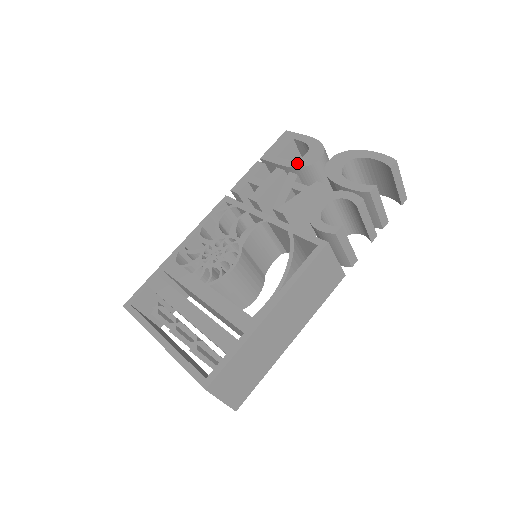
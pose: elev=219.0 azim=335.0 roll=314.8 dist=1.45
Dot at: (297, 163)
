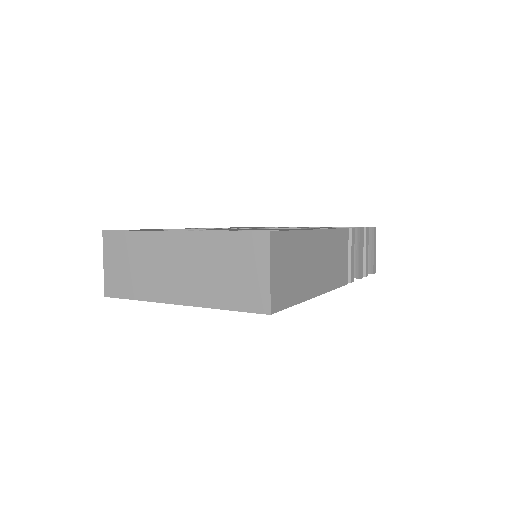
Dot at: occluded
